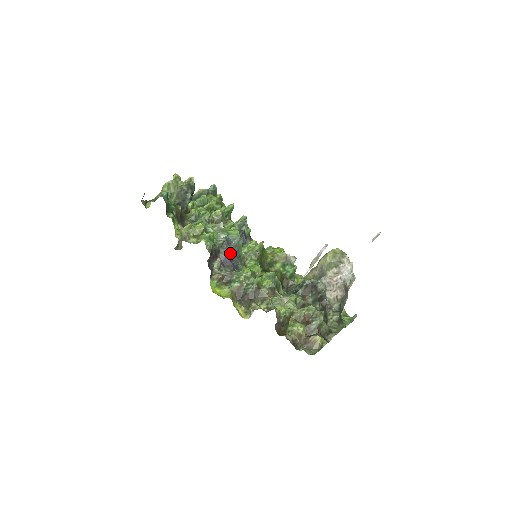
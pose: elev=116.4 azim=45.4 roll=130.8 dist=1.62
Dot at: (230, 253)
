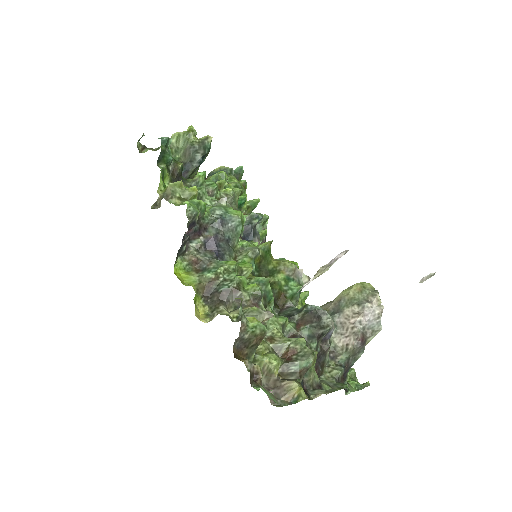
Dot at: (220, 236)
